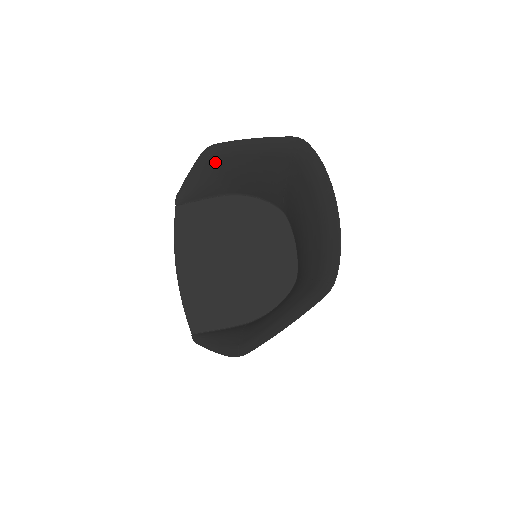
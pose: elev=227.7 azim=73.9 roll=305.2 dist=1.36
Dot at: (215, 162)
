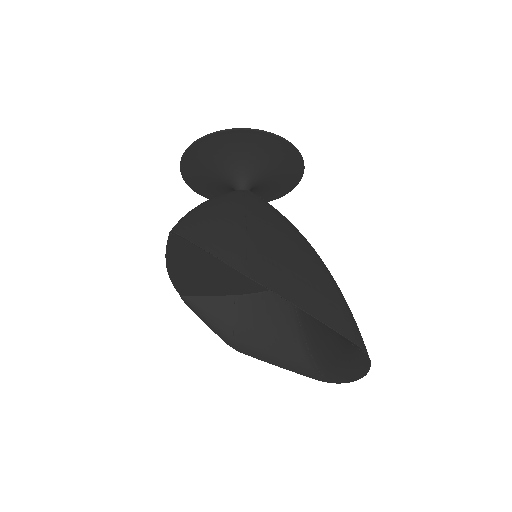
Dot at: occluded
